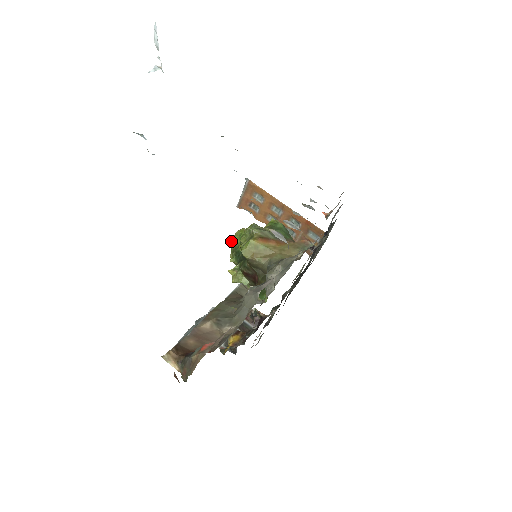
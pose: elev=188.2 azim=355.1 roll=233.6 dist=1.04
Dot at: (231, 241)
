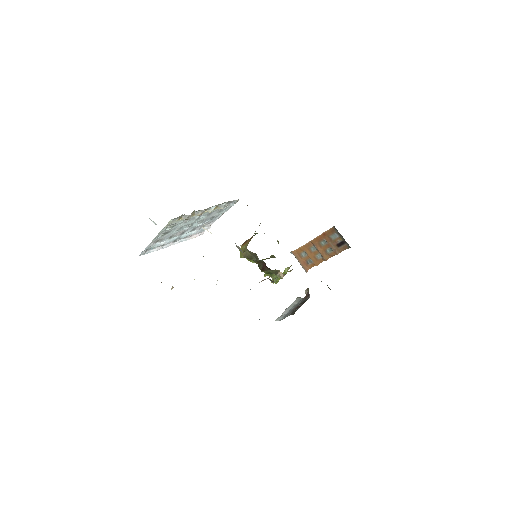
Dot at: occluded
